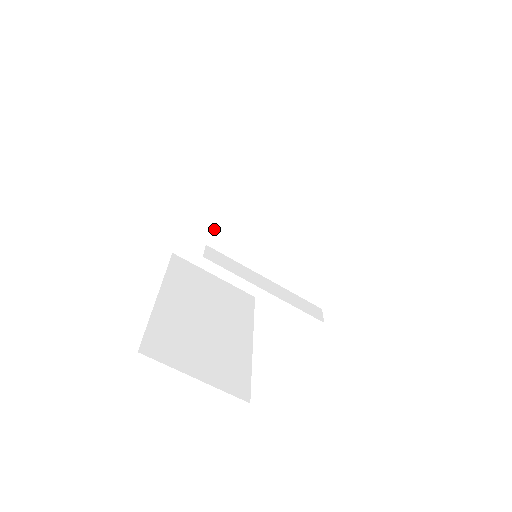
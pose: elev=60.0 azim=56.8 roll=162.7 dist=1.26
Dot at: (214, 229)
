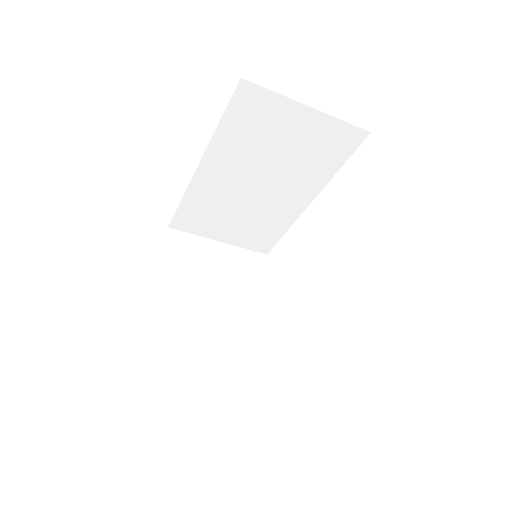
Dot at: (208, 202)
